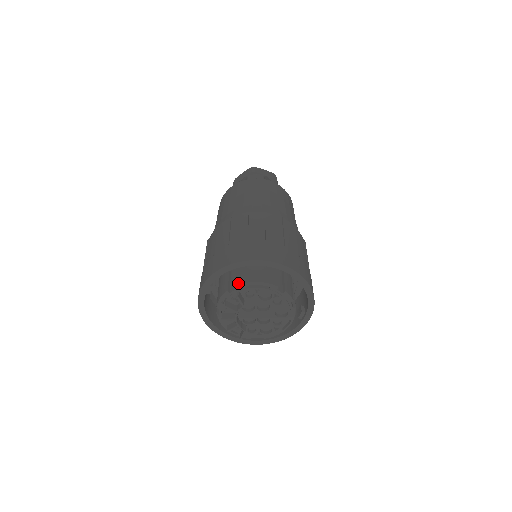
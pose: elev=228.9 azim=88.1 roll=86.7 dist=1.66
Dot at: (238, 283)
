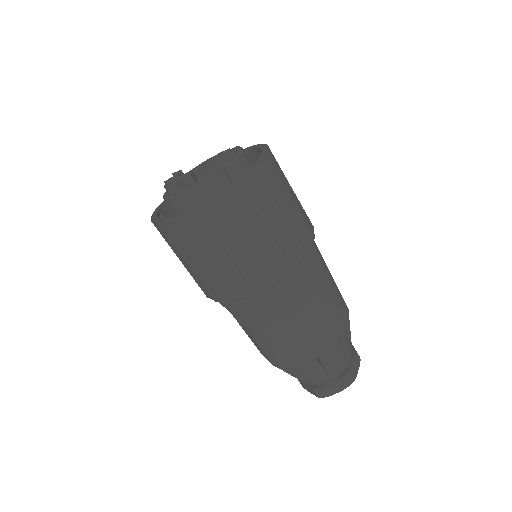
Dot at: occluded
